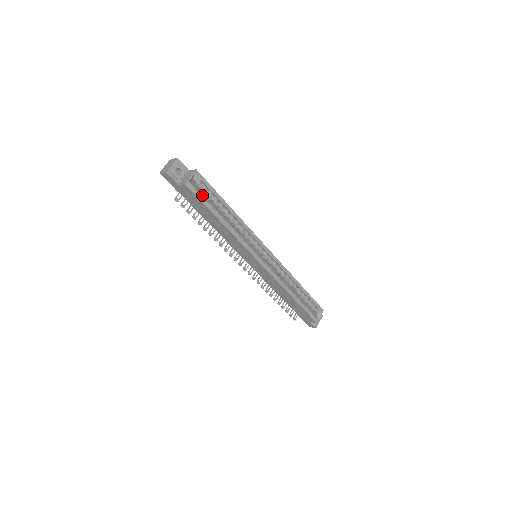
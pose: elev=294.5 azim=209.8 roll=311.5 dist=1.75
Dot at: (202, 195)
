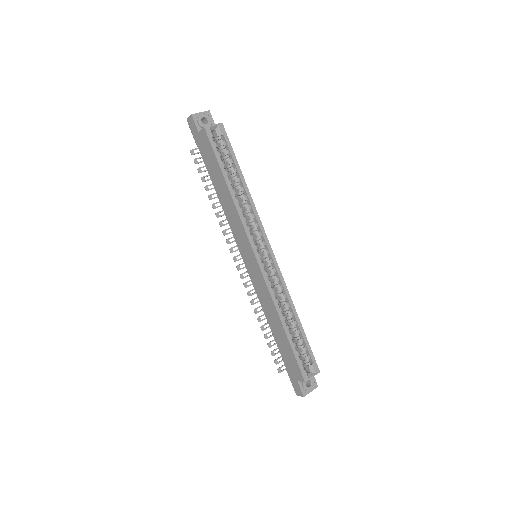
Dot at: (218, 151)
